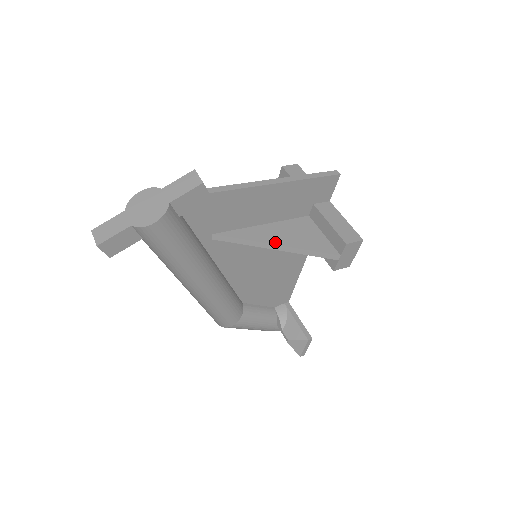
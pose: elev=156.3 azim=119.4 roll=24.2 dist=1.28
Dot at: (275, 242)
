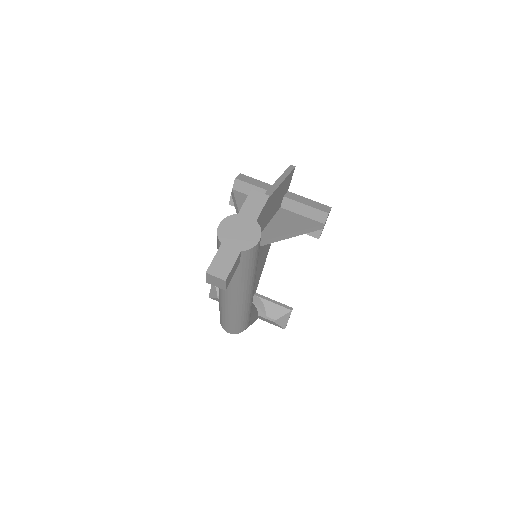
Dot at: (288, 232)
